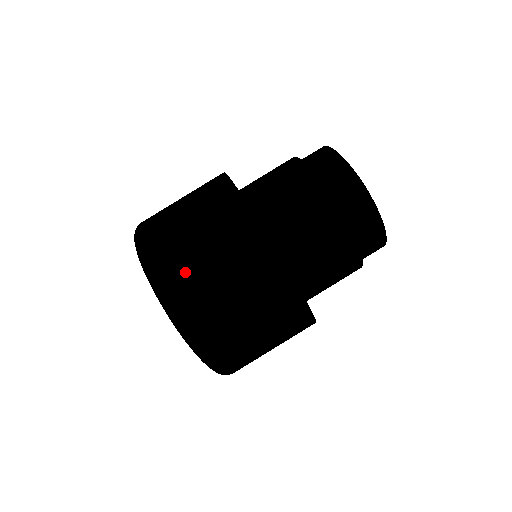
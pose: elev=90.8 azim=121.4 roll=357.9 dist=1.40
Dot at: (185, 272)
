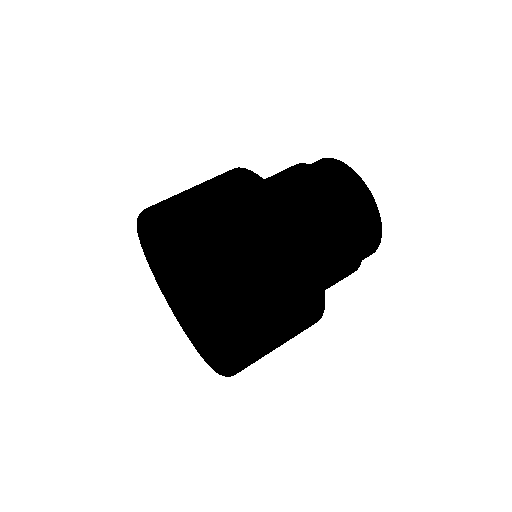
Dot at: (207, 236)
